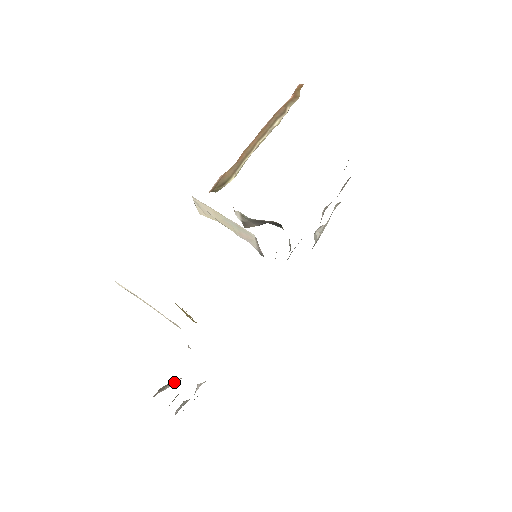
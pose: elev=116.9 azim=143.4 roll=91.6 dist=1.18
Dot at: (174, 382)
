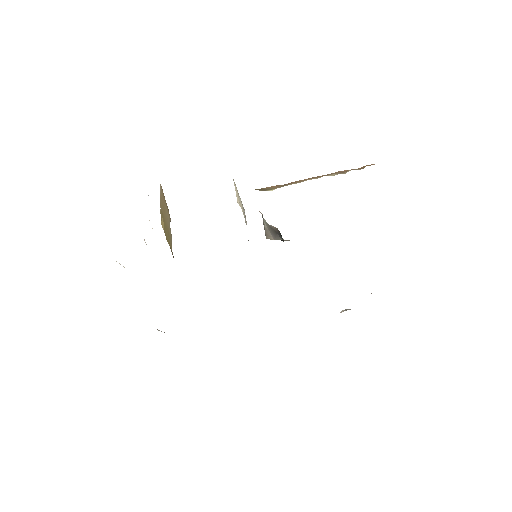
Dot at: occluded
